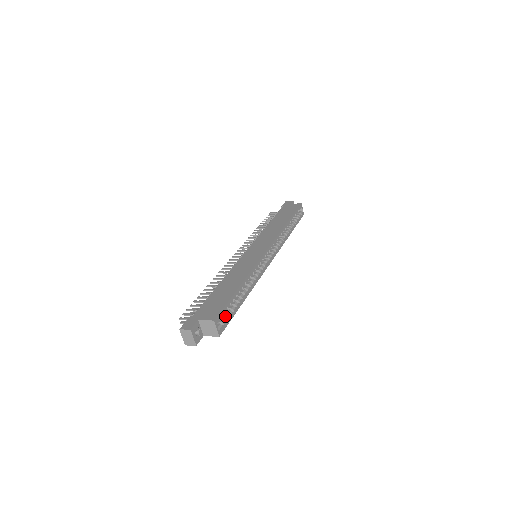
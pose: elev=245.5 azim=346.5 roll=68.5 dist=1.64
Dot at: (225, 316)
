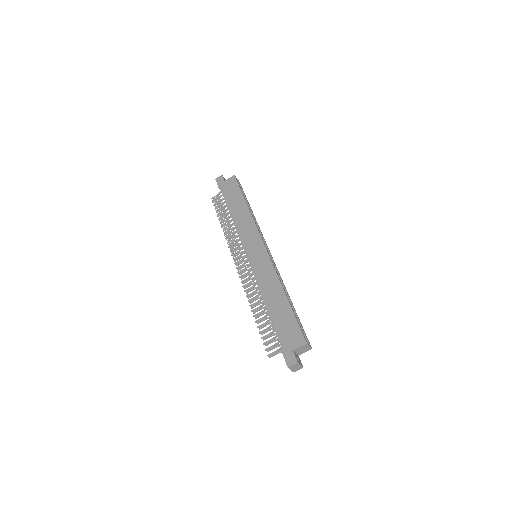
Dot at: occluded
